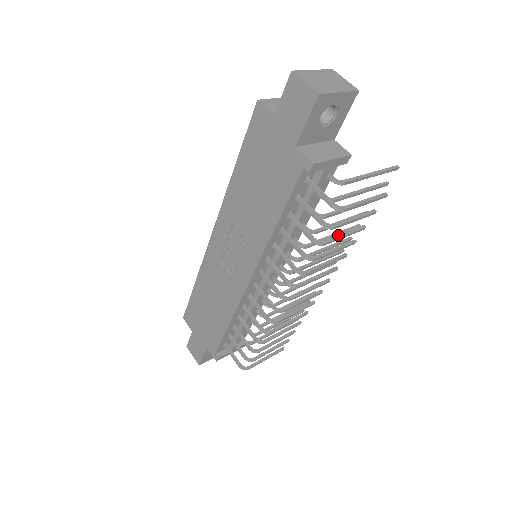
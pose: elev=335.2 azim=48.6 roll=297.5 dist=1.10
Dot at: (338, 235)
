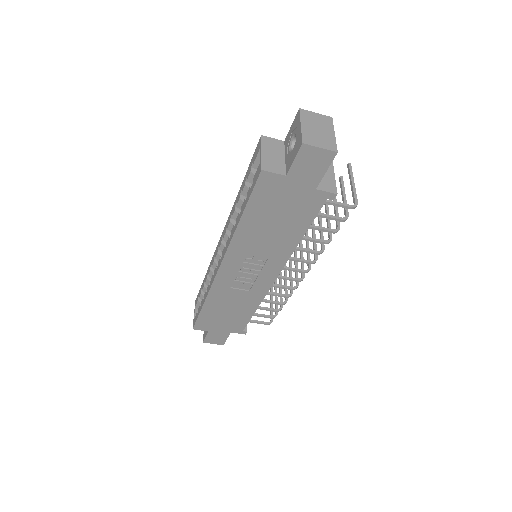
Dot at: (336, 213)
